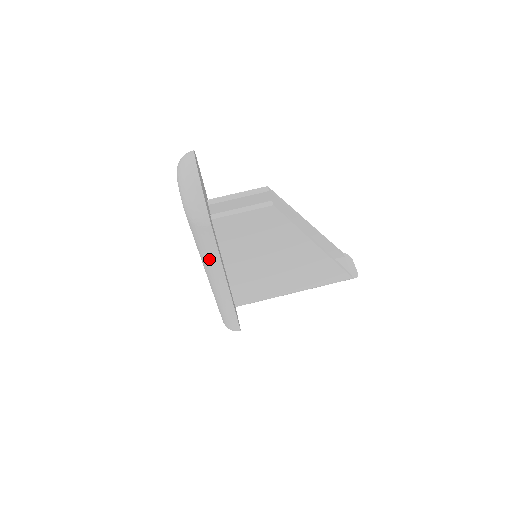
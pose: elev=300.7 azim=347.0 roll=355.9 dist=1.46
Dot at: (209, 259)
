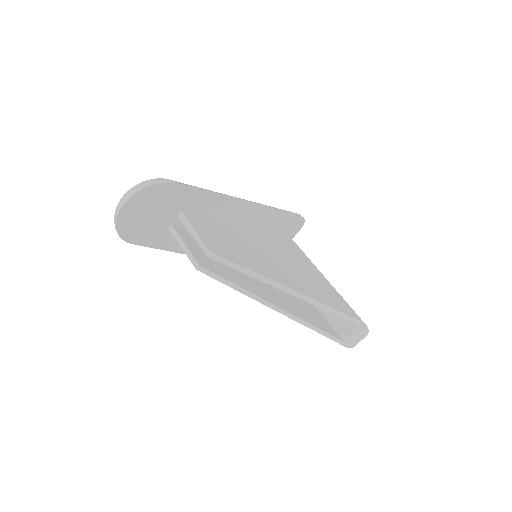
Dot at: occluded
